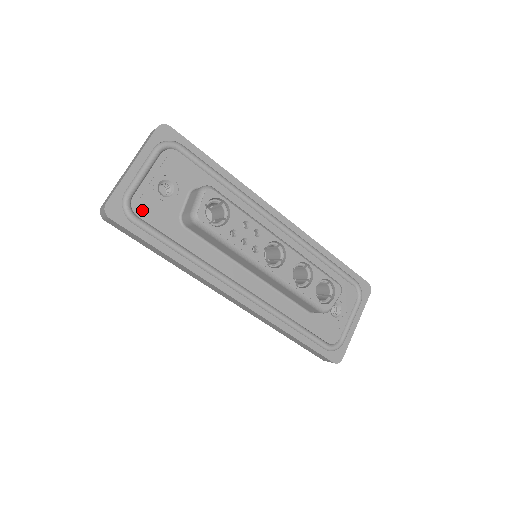
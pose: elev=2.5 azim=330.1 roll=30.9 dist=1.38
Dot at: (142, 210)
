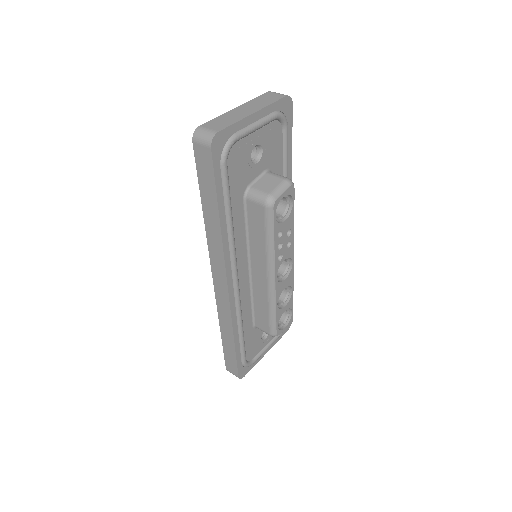
Dot at: (233, 160)
